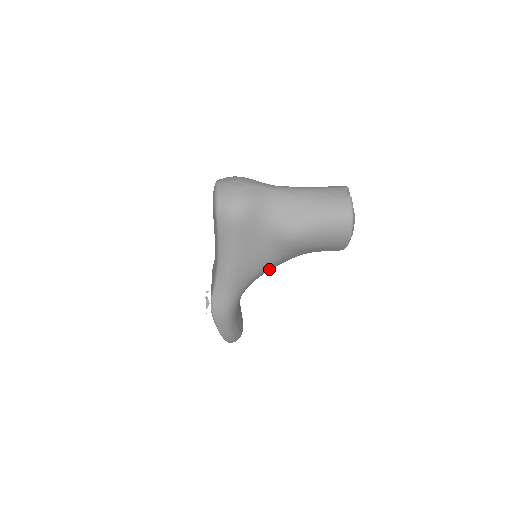
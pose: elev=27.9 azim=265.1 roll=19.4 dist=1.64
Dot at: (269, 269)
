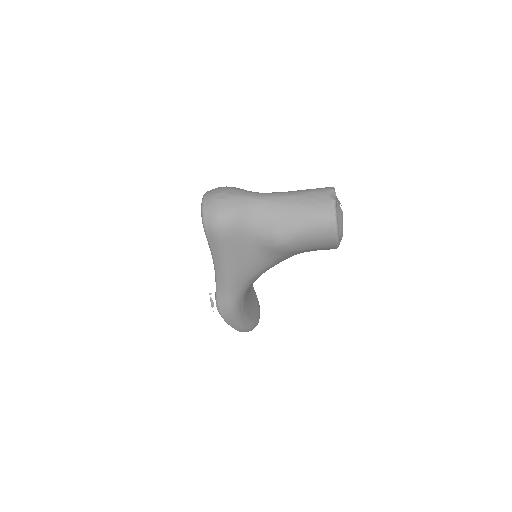
Dot at: (267, 269)
